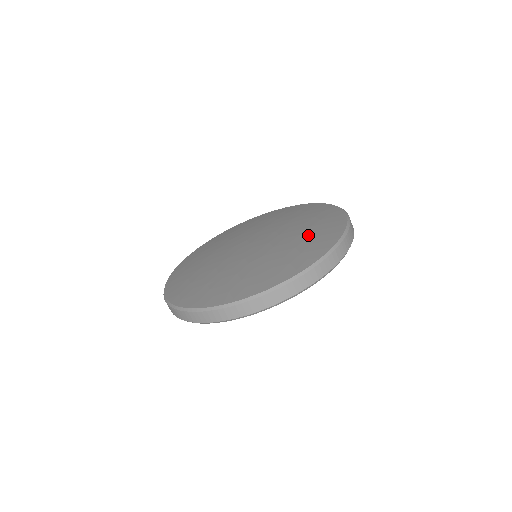
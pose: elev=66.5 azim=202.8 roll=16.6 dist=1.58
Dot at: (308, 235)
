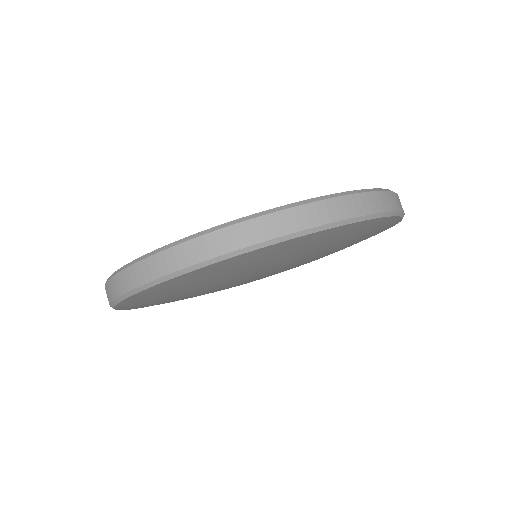
Dot at: occluded
